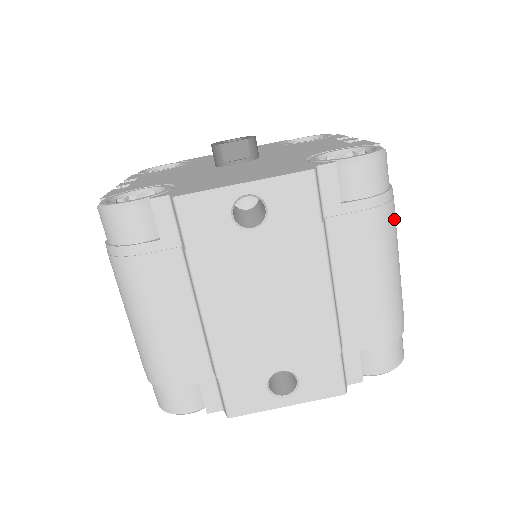
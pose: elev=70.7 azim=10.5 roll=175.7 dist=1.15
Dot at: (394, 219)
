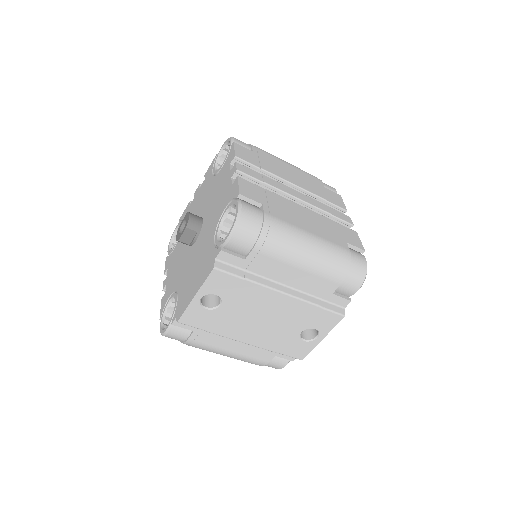
Dot at: (281, 232)
